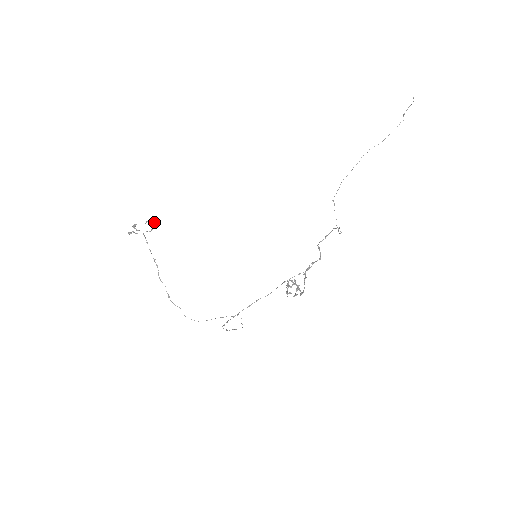
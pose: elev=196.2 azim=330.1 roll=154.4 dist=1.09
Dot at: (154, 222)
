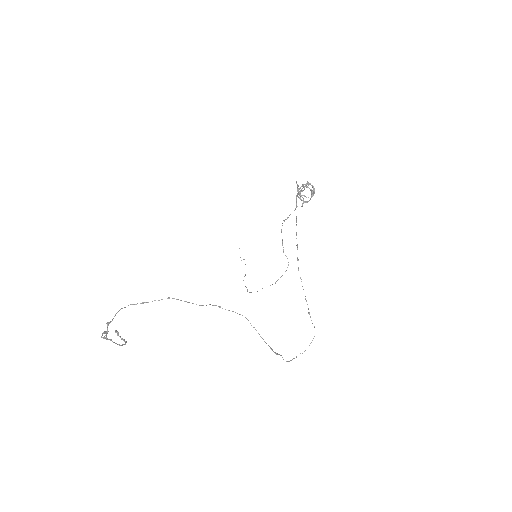
Dot at: (122, 339)
